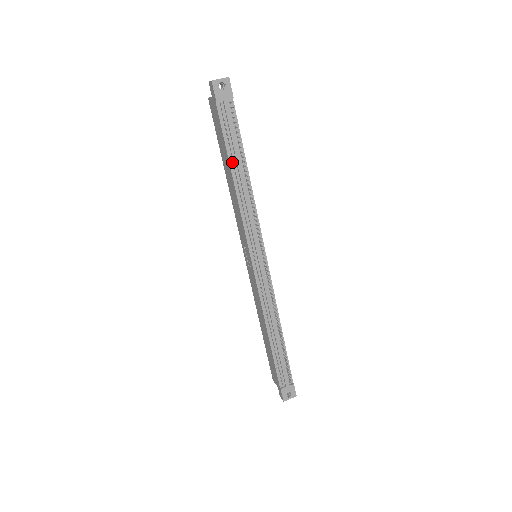
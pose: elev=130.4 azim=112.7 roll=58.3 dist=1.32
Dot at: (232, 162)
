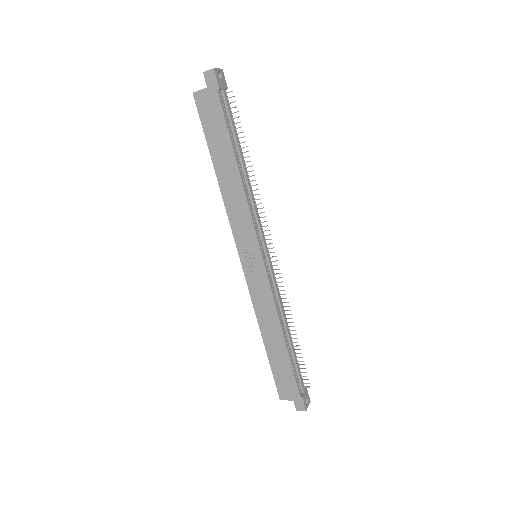
Dot at: (235, 153)
